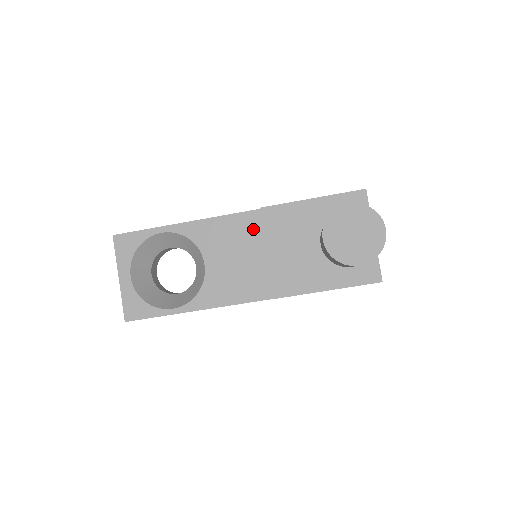
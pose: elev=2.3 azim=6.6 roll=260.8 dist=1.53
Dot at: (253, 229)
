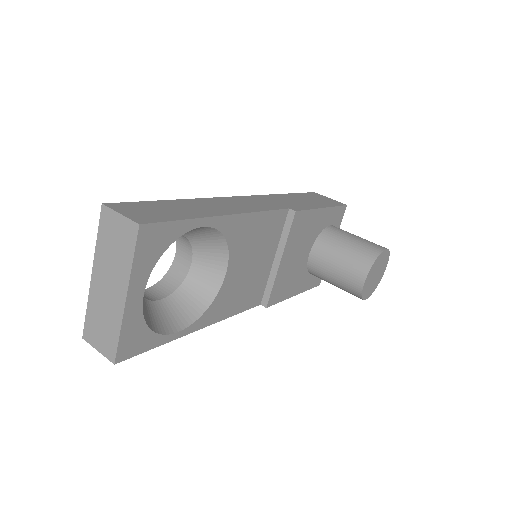
Dot at: (276, 231)
